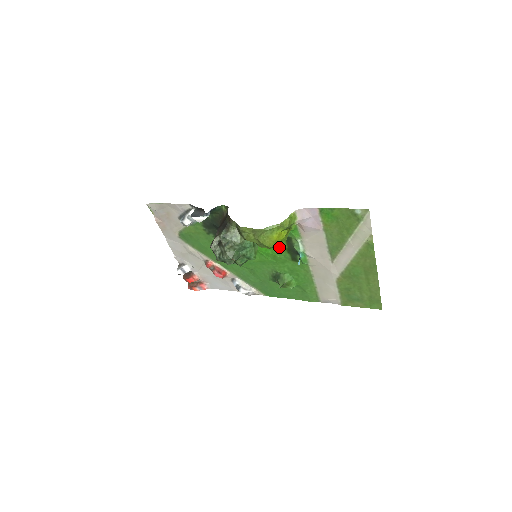
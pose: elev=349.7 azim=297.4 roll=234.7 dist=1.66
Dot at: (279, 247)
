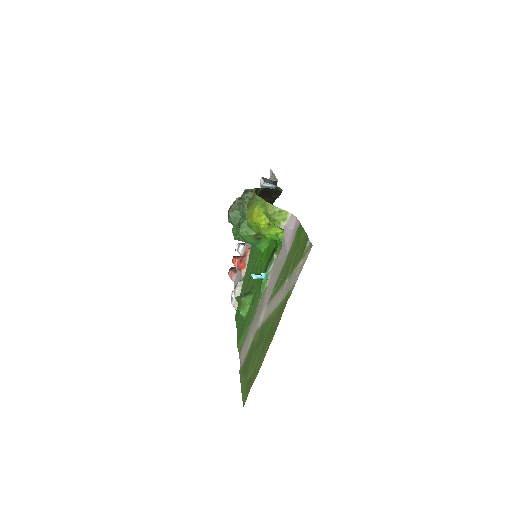
Dot at: (268, 259)
